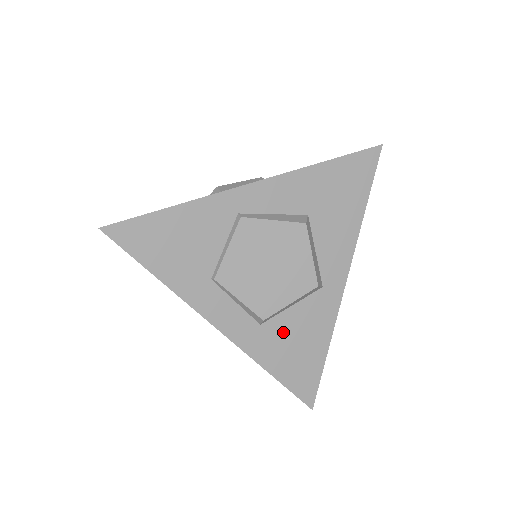
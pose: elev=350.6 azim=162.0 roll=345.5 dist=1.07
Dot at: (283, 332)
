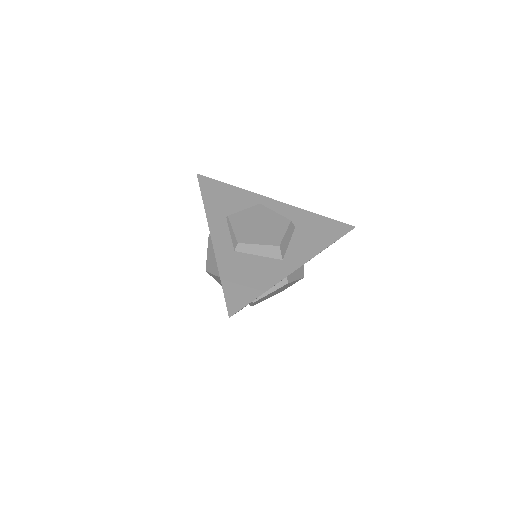
Dot at: (244, 264)
